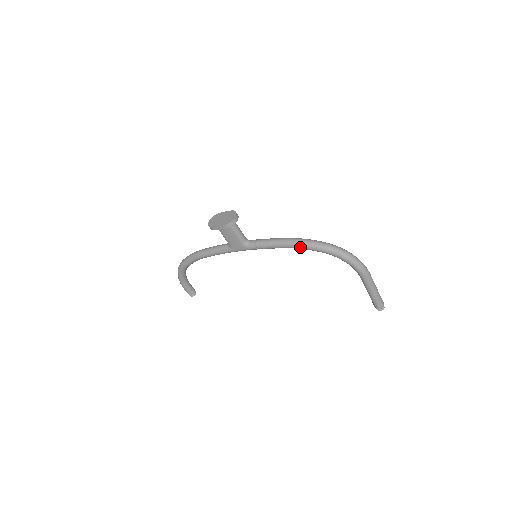
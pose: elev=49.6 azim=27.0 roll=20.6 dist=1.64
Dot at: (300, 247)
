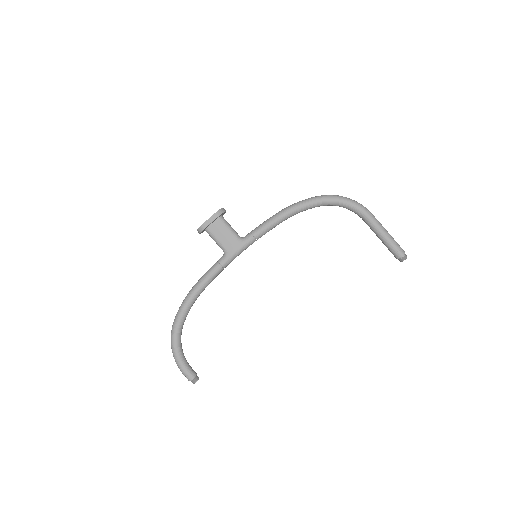
Dot at: (295, 208)
